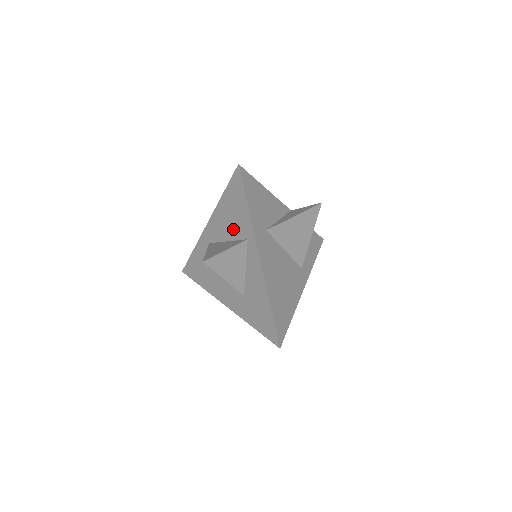
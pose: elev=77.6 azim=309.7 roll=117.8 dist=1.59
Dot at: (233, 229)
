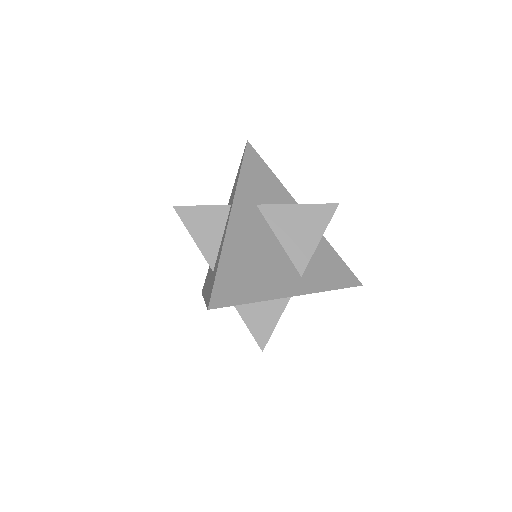
Dot at: occluded
